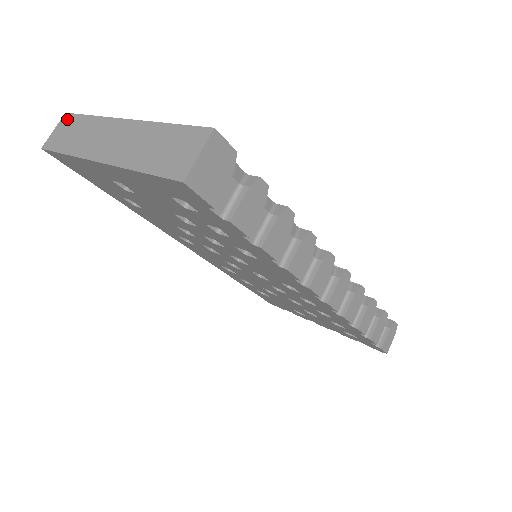
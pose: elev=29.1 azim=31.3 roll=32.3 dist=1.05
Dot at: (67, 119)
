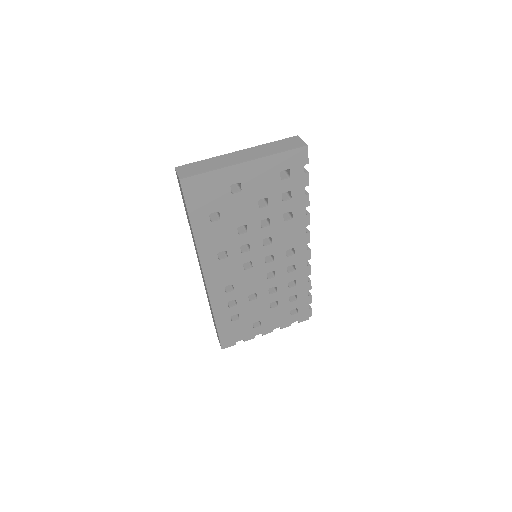
Dot at: (183, 167)
